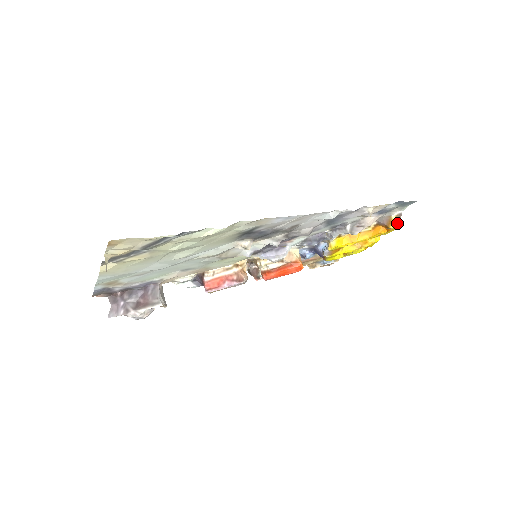
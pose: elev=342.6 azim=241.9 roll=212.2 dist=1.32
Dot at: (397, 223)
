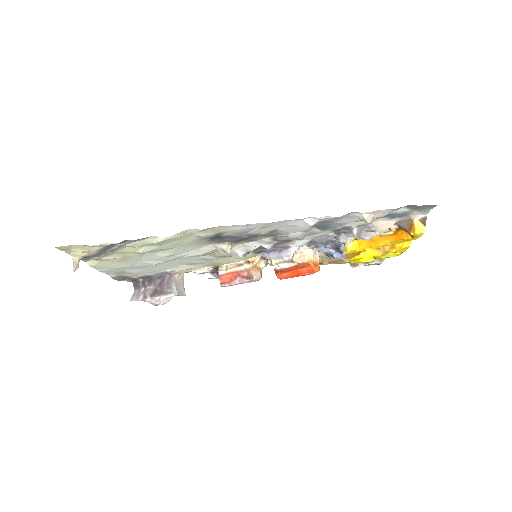
Dot at: (421, 229)
